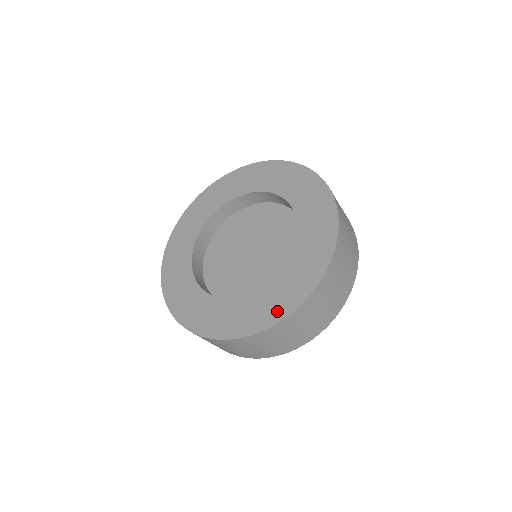
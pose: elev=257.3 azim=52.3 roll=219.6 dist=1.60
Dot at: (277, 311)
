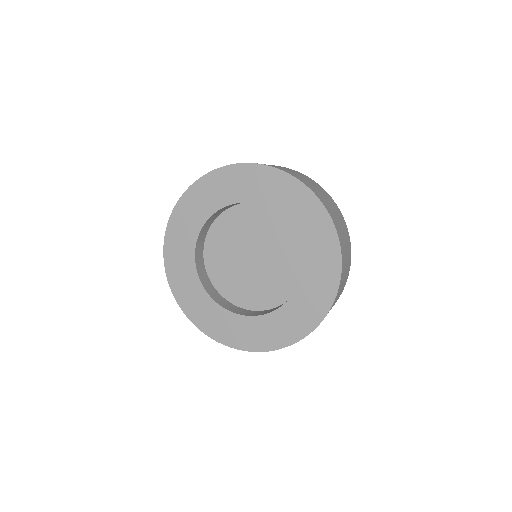
Dot at: (312, 318)
